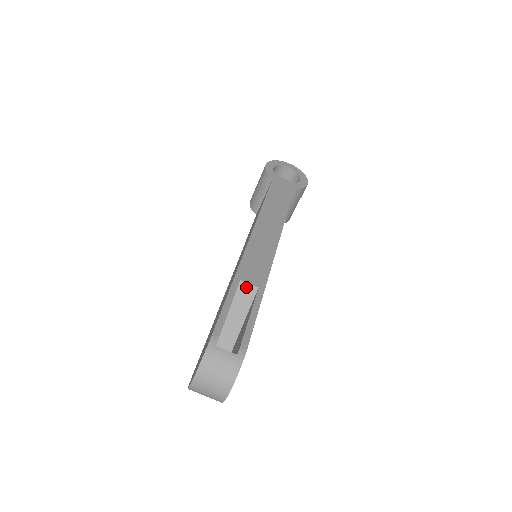
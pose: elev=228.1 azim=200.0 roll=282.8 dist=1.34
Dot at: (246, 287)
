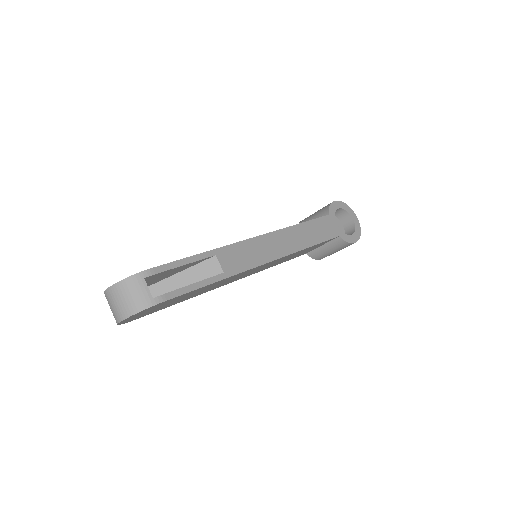
Dot at: (215, 264)
